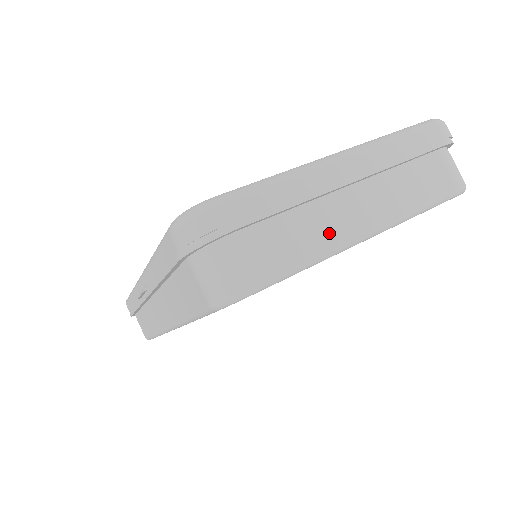
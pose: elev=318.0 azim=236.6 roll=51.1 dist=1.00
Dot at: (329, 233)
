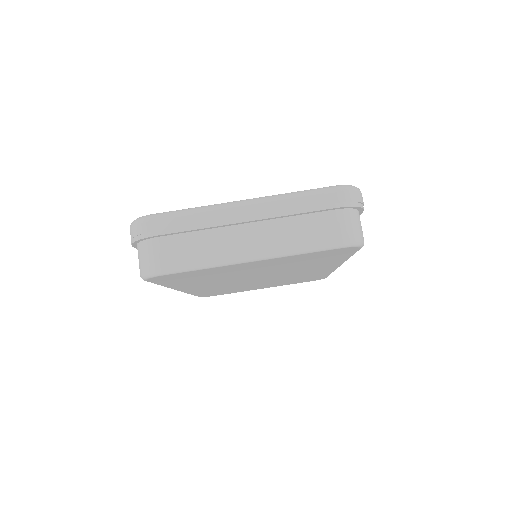
Dot at: (216, 252)
